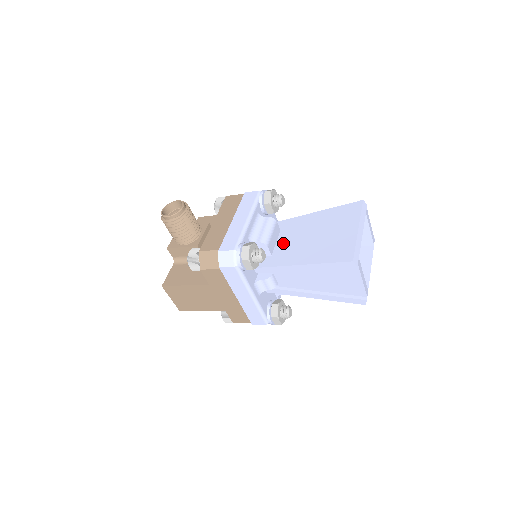
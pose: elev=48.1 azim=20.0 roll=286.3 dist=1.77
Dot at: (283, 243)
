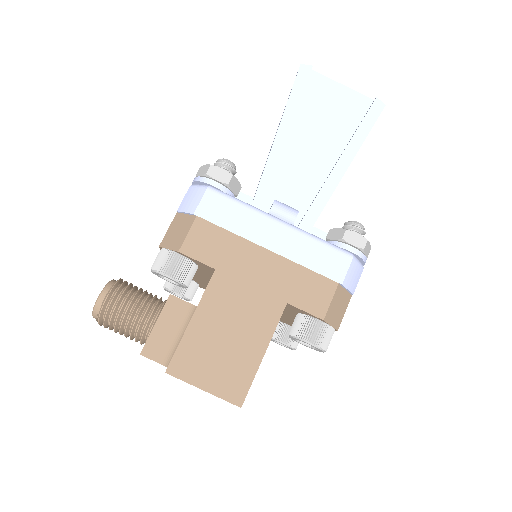
Dot at: occluded
